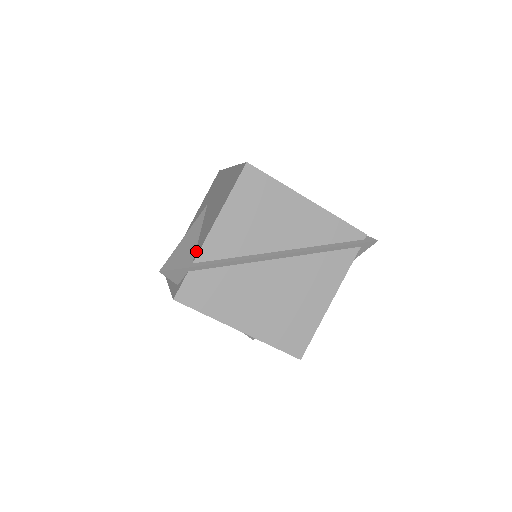
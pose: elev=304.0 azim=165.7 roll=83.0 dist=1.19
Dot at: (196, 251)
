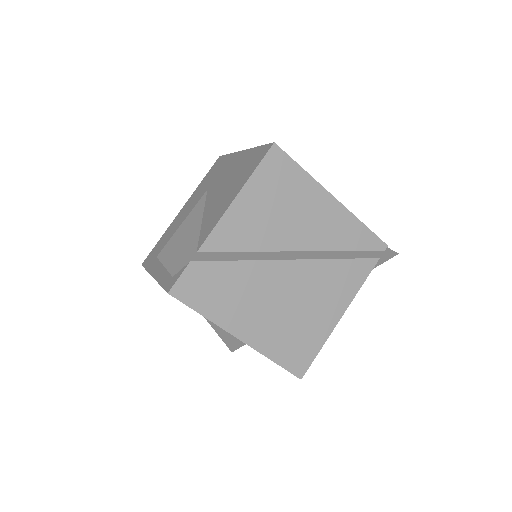
Dot at: (200, 238)
